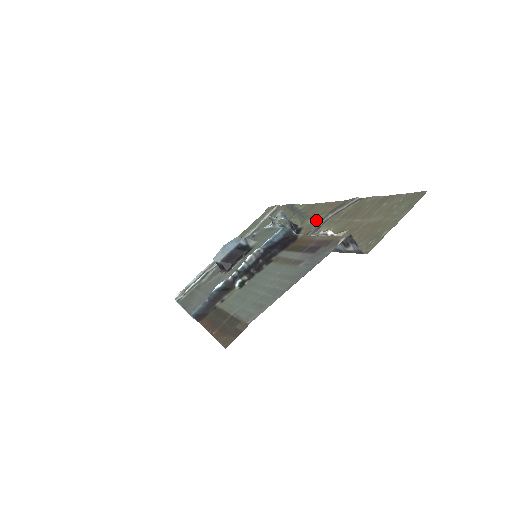
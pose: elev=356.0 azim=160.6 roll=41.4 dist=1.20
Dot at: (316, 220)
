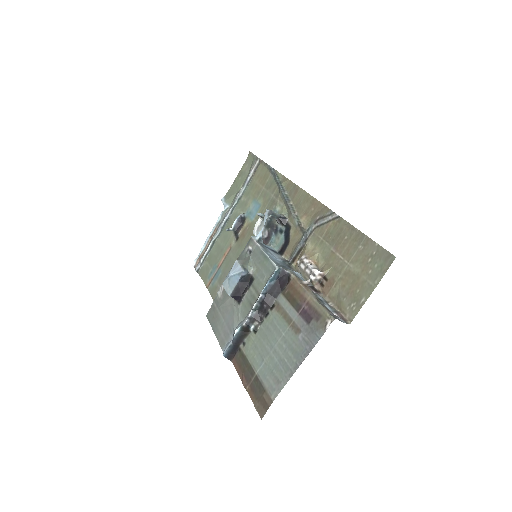
Dot at: (302, 225)
